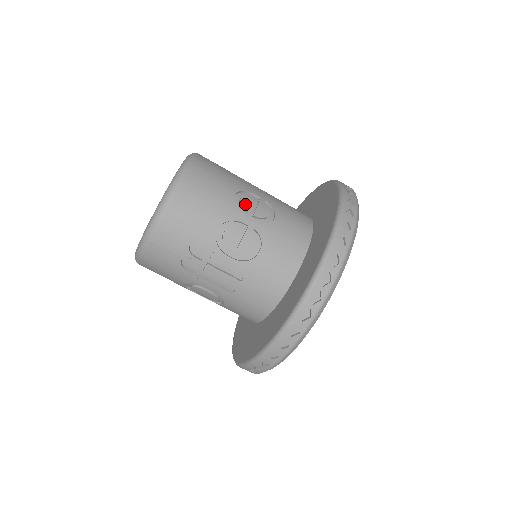
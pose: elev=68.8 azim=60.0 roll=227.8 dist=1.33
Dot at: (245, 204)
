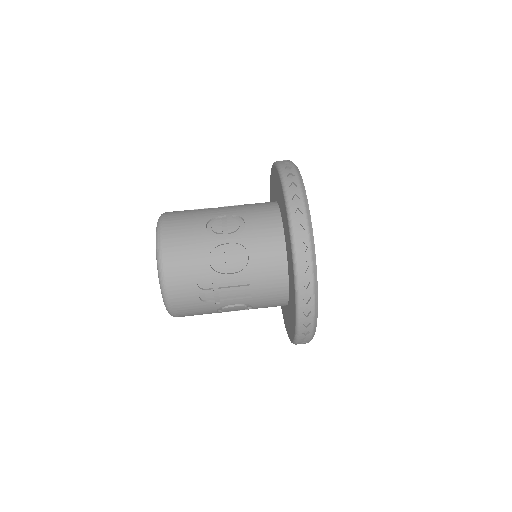
Dot at: (217, 229)
